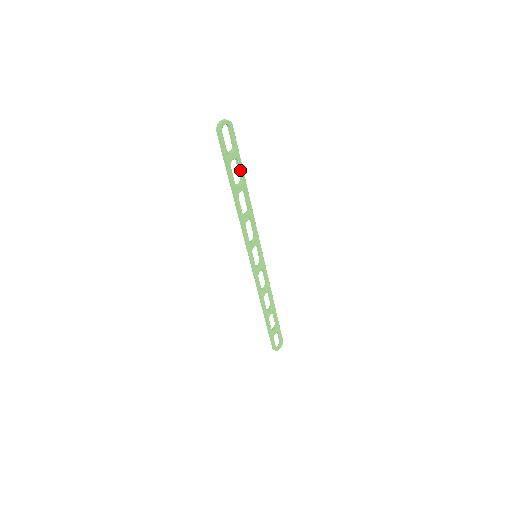
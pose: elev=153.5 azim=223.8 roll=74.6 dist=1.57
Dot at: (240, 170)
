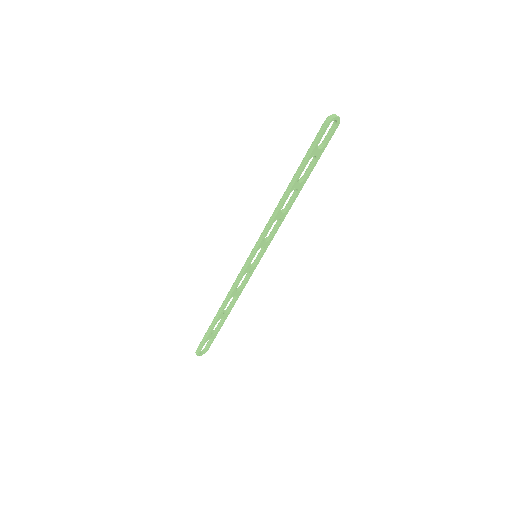
Dot at: (310, 169)
